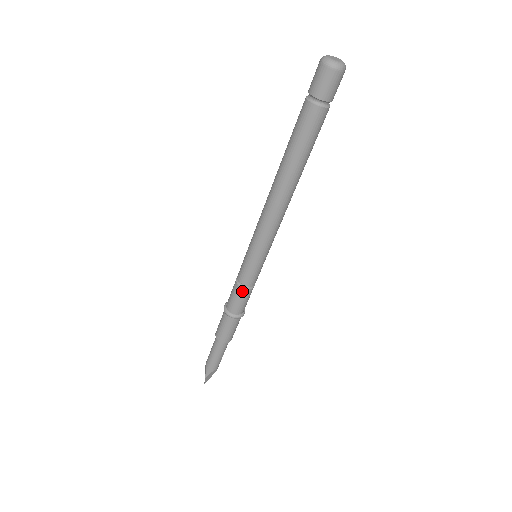
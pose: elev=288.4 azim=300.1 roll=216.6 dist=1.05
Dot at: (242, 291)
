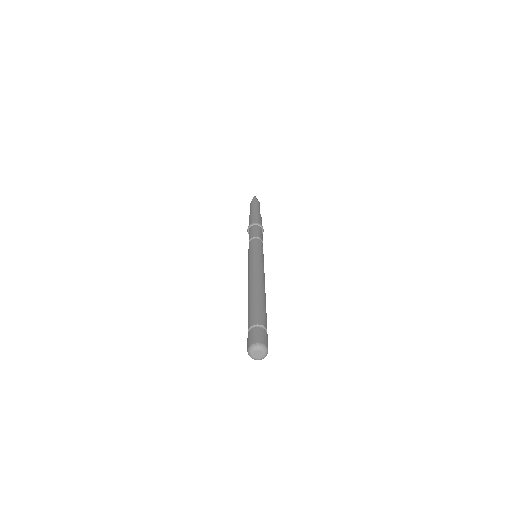
Dot at: occluded
